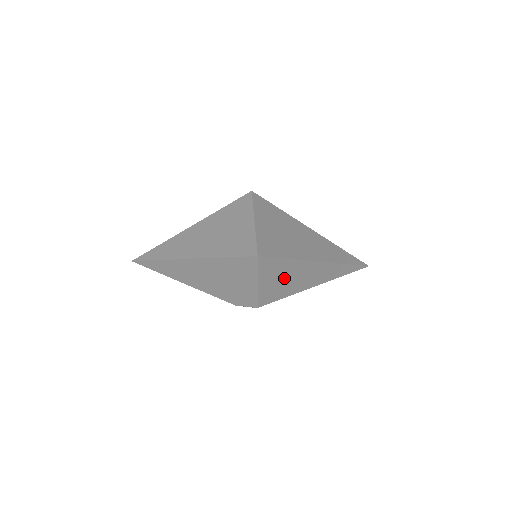
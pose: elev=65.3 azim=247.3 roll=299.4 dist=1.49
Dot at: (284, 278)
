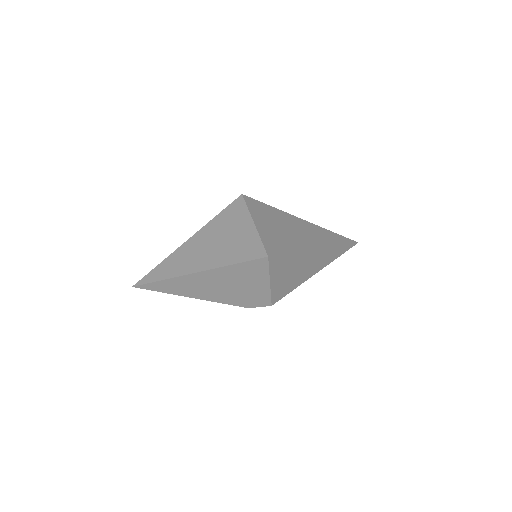
Dot at: (291, 272)
